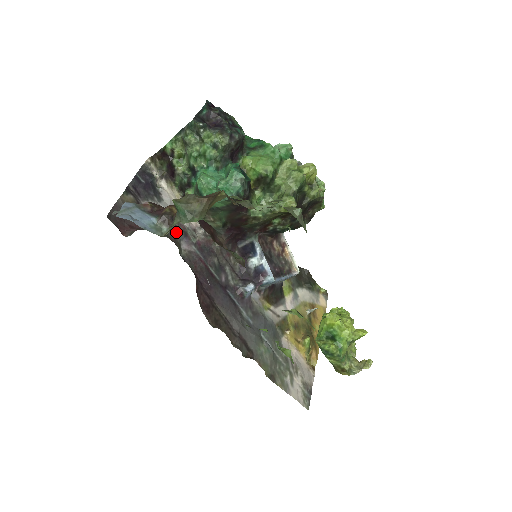
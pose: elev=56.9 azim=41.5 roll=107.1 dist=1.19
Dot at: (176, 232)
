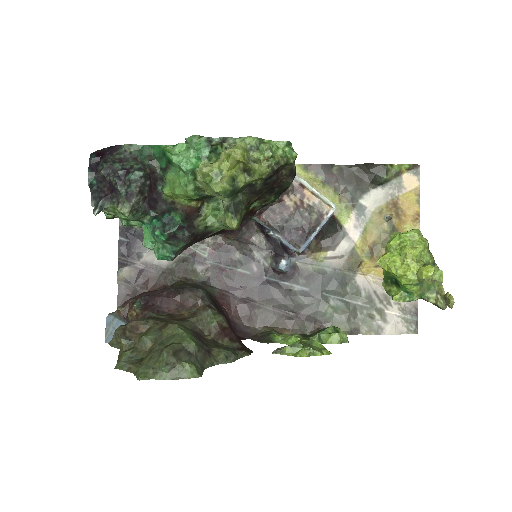
Dot at: (182, 265)
